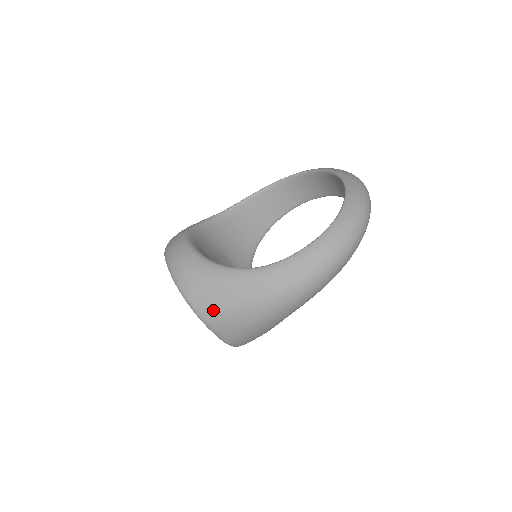
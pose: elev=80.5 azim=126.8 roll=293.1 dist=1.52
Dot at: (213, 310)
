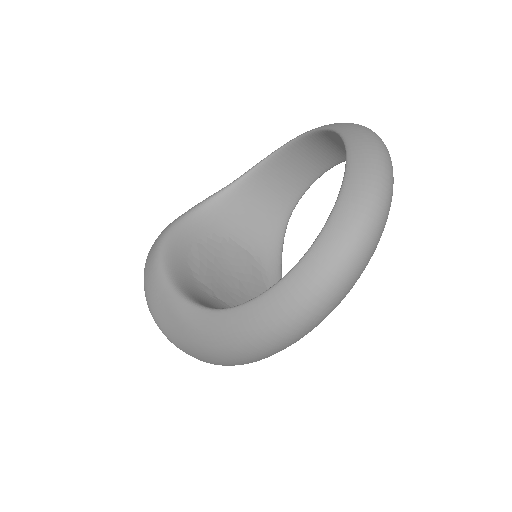
Dot at: (180, 344)
